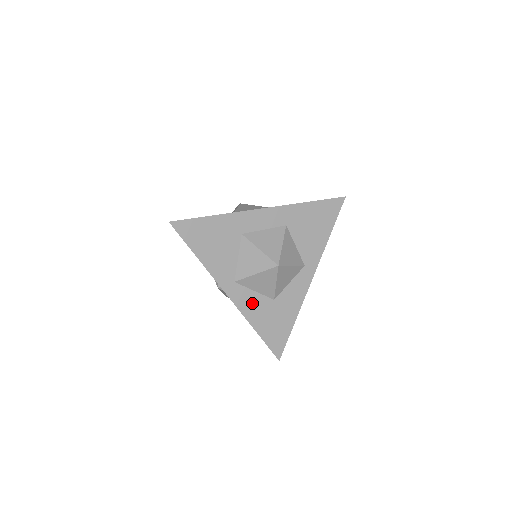
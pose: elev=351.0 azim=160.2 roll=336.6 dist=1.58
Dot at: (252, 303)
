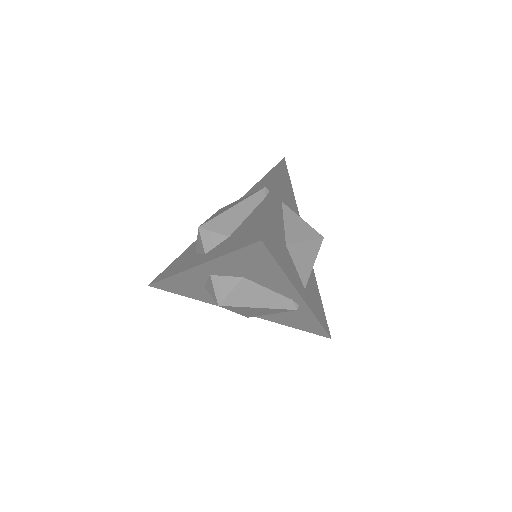
Dot at: (279, 216)
